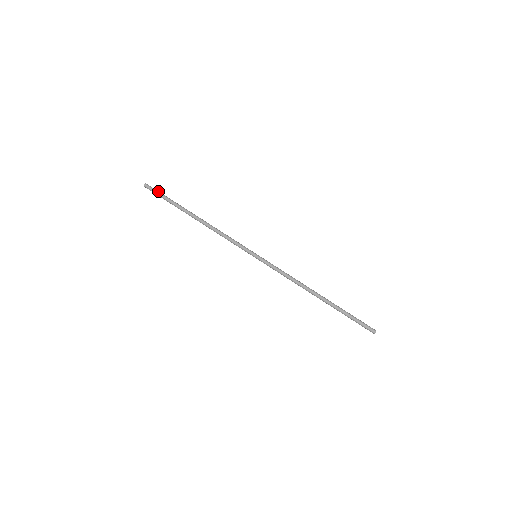
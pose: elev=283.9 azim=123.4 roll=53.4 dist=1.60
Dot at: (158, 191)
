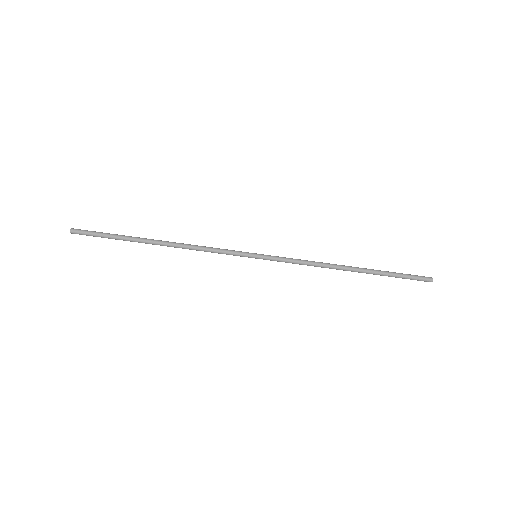
Dot at: (92, 233)
